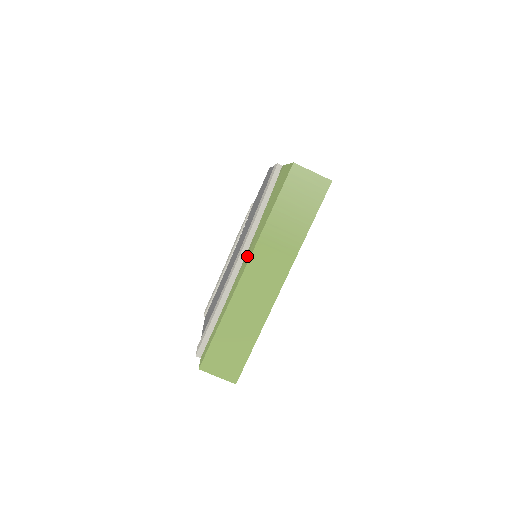
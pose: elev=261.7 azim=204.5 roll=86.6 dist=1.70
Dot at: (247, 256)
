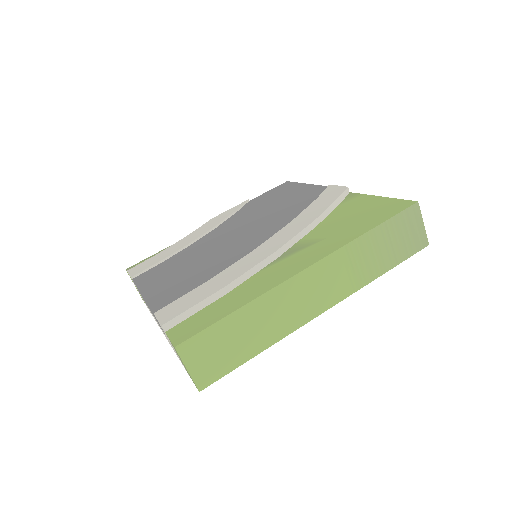
Dot at: (301, 254)
